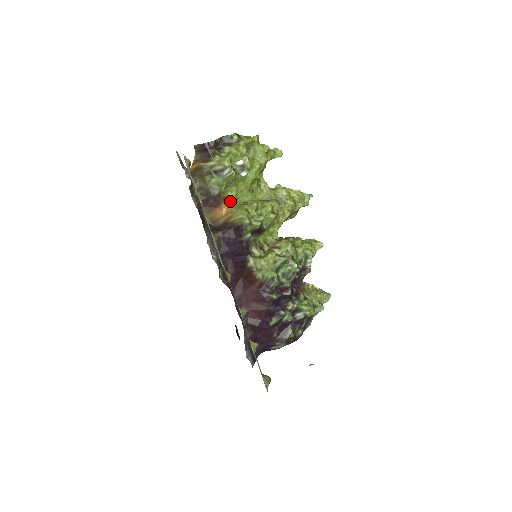
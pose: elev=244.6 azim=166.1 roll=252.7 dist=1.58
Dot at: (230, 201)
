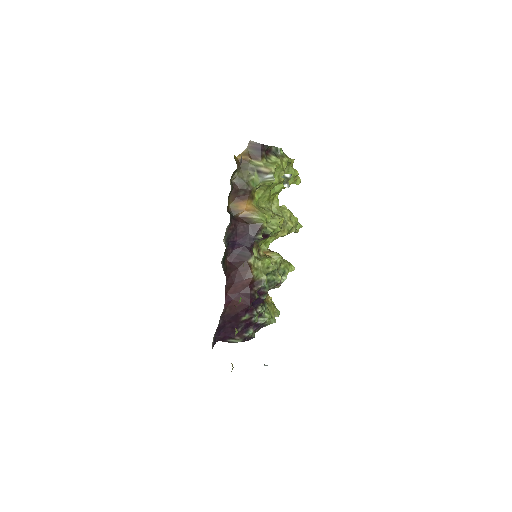
Dot at: (254, 201)
